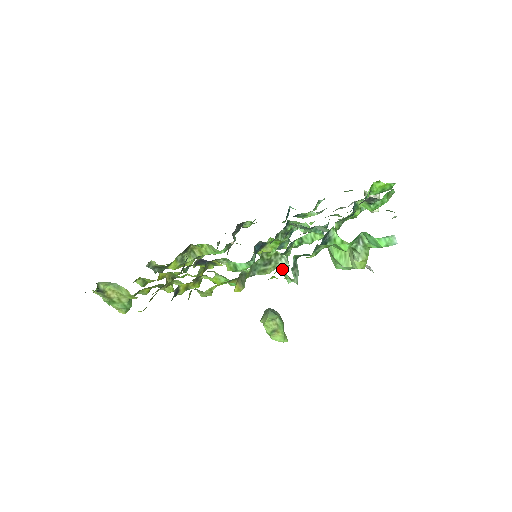
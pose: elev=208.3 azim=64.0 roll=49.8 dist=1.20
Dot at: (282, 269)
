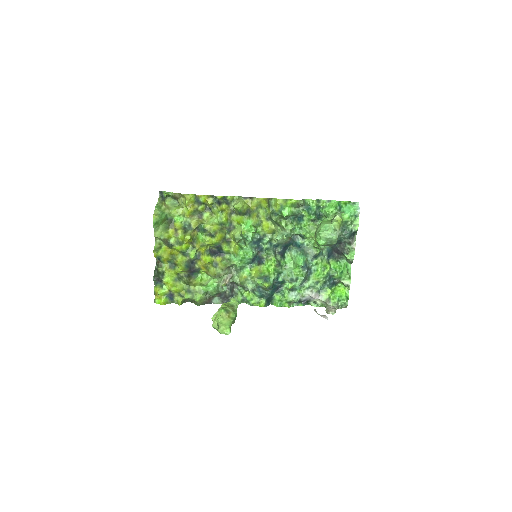
Dot at: (283, 233)
